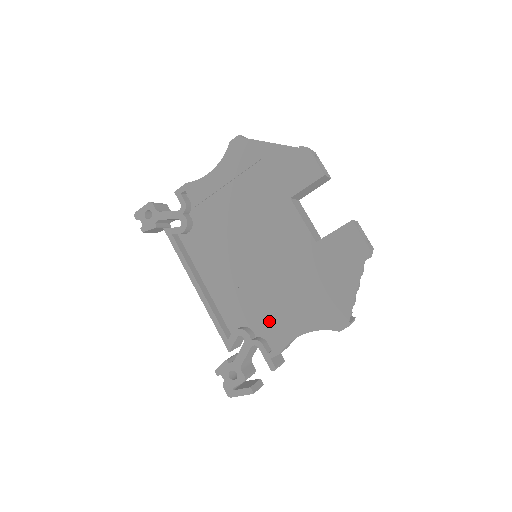
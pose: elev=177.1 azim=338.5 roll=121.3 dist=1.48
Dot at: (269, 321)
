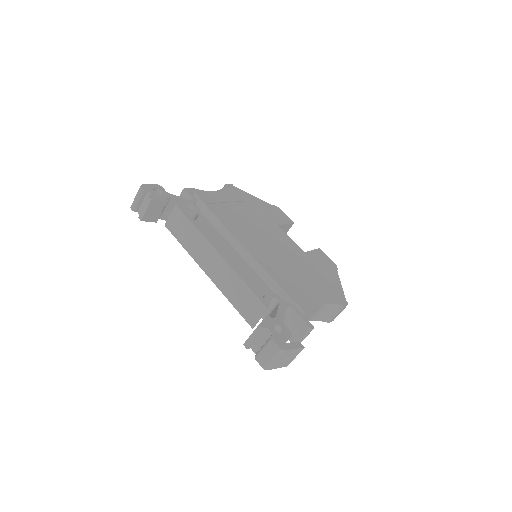
Dot at: (293, 291)
